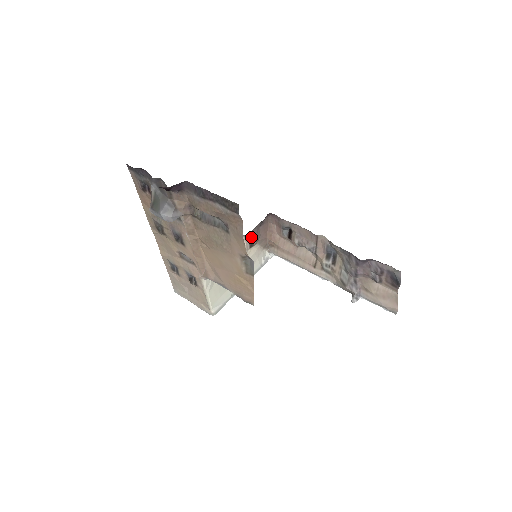
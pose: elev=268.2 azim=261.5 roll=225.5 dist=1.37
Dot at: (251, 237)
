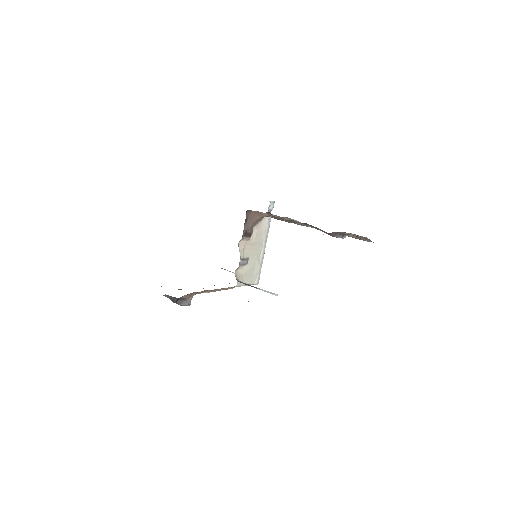
Dot at: (246, 232)
